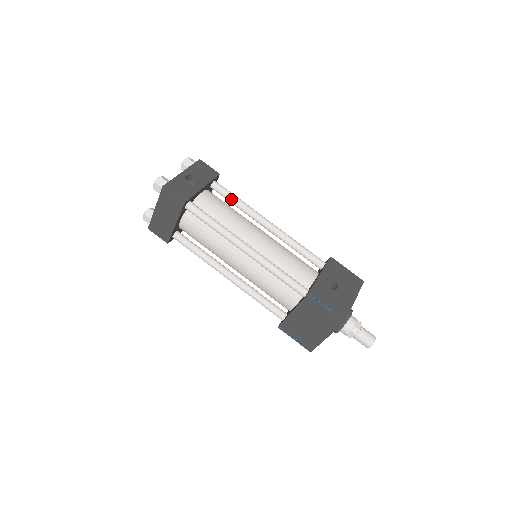
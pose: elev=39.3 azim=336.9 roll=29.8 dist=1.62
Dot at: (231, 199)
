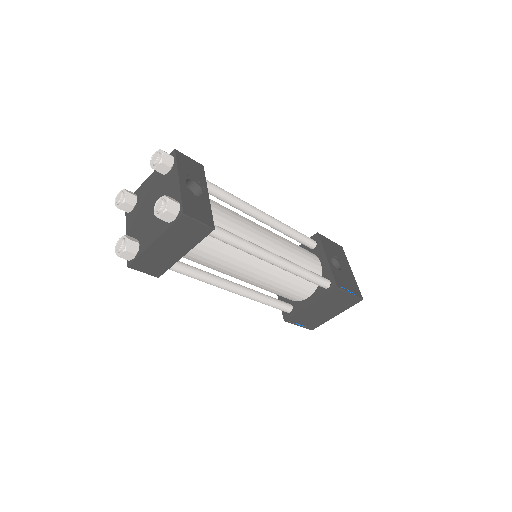
Dot at: (224, 197)
